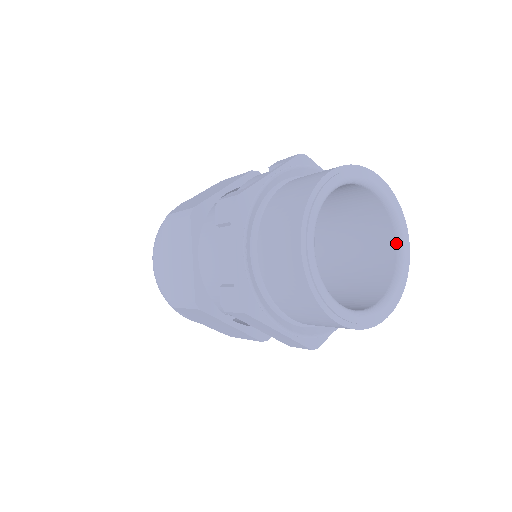
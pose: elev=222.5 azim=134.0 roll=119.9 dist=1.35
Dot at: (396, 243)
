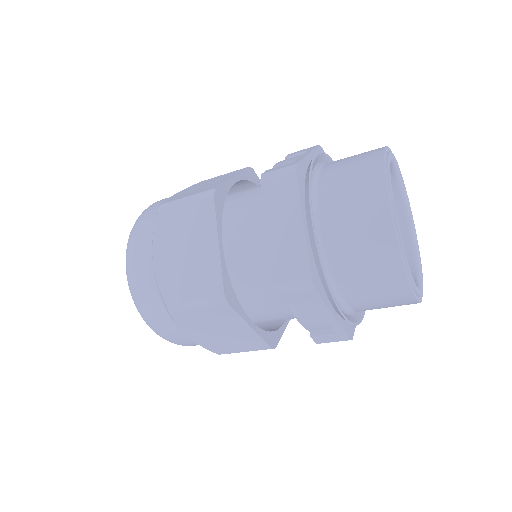
Dot at: (415, 277)
